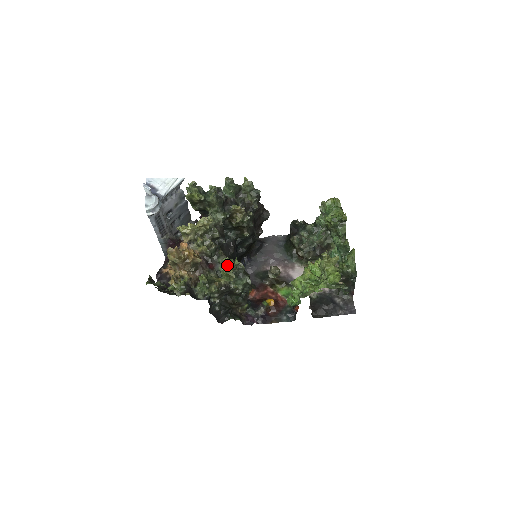
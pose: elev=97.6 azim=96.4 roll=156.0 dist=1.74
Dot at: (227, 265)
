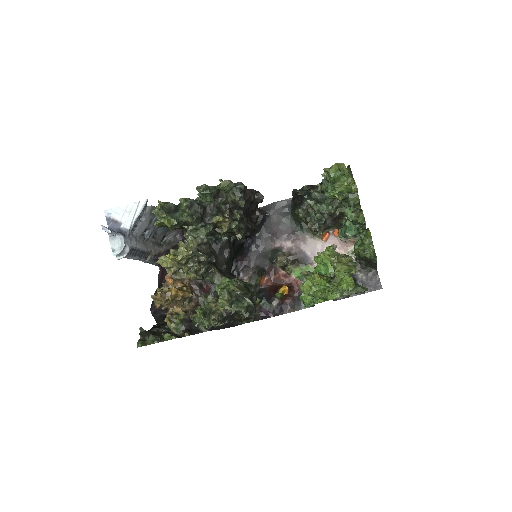
Dot at: (220, 300)
